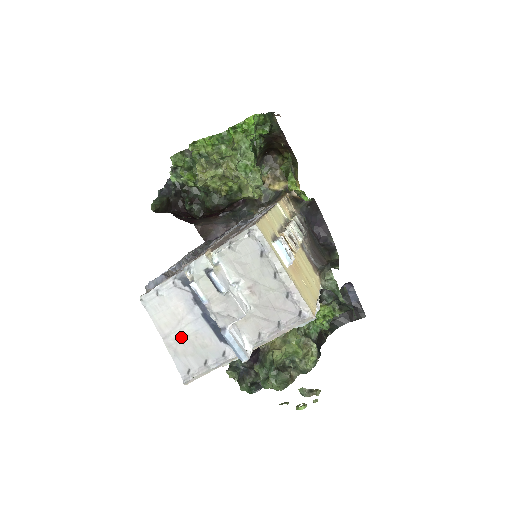
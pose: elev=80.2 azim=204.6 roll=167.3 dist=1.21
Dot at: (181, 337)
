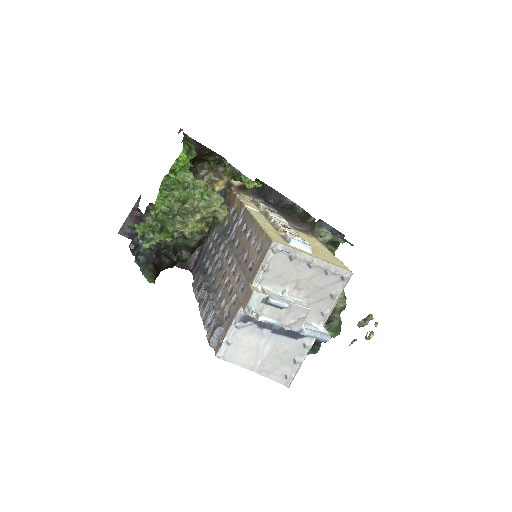
Dot at: (265, 359)
